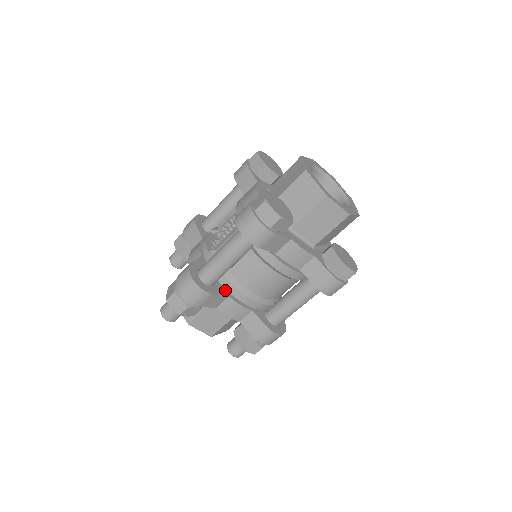
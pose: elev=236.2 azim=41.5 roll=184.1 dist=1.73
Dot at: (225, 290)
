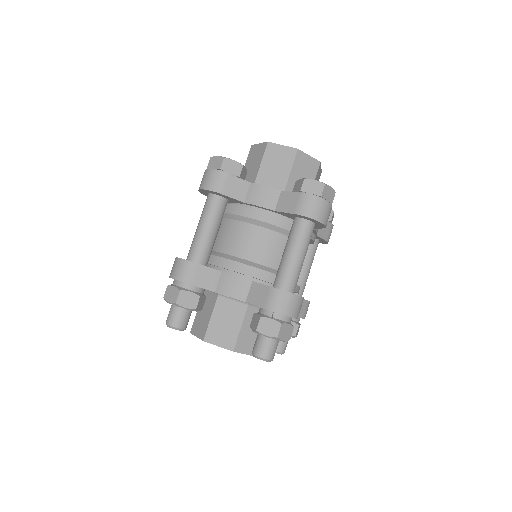
Dot at: occluded
